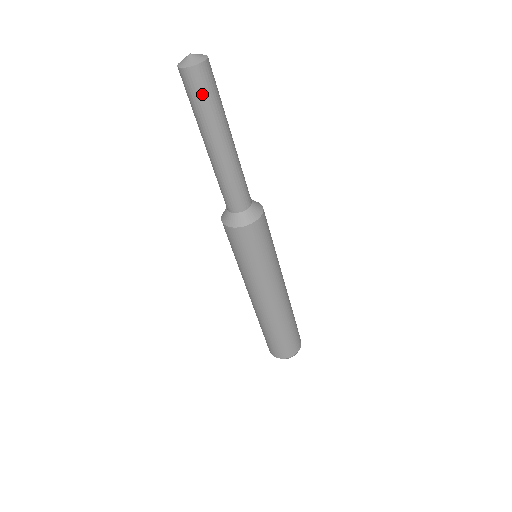
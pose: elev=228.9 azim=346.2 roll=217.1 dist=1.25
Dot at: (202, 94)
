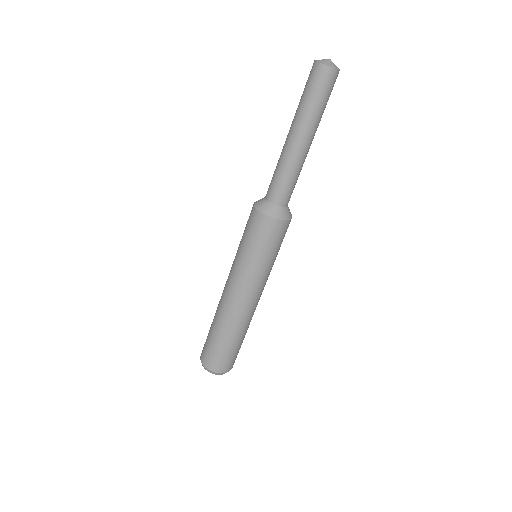
Dot at: (312, 88)
